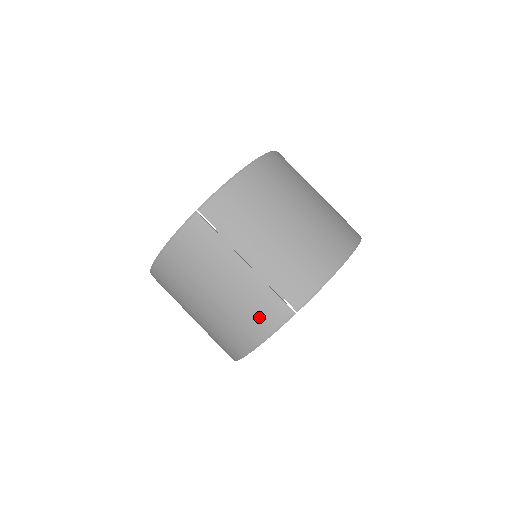
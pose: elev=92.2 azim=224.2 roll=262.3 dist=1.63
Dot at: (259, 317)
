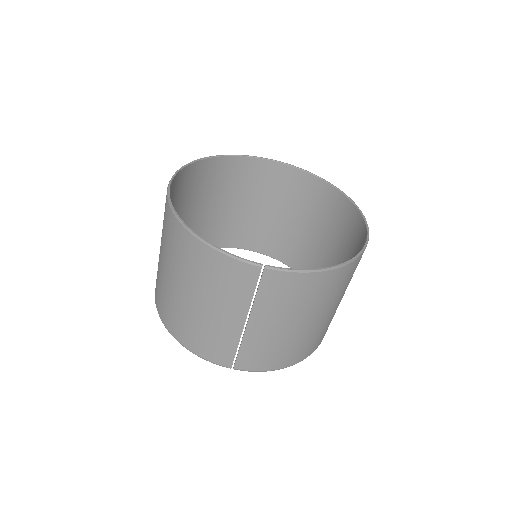
Dot at: (207, 346)
